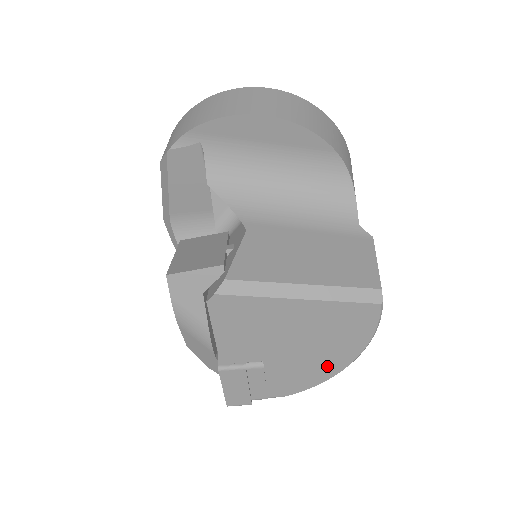
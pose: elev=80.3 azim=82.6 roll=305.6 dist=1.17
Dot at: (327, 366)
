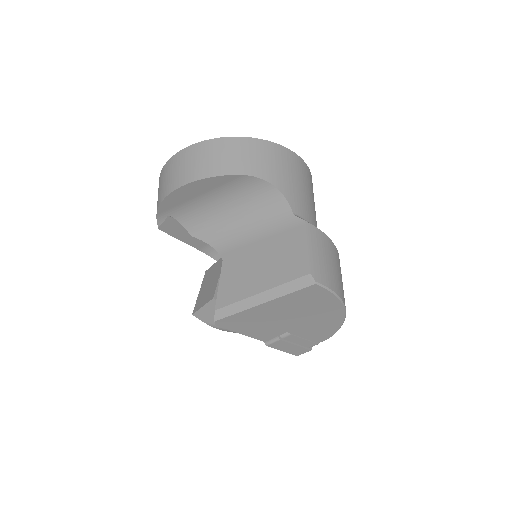
Dot at: (331, 319)
